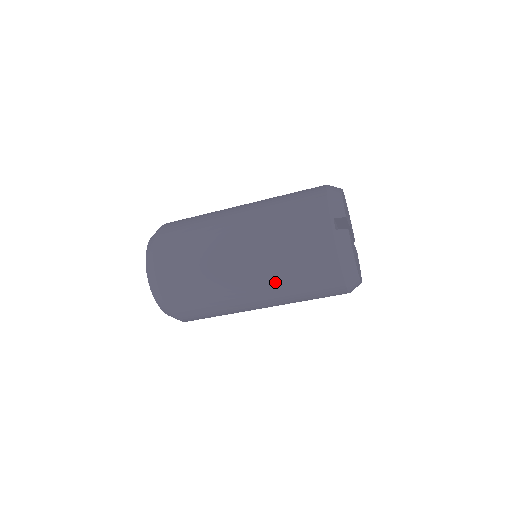
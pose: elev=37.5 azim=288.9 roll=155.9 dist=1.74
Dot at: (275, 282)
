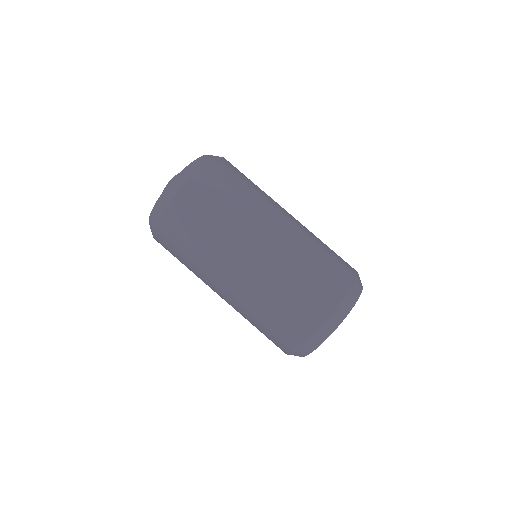
Dot at: (307, 236)
